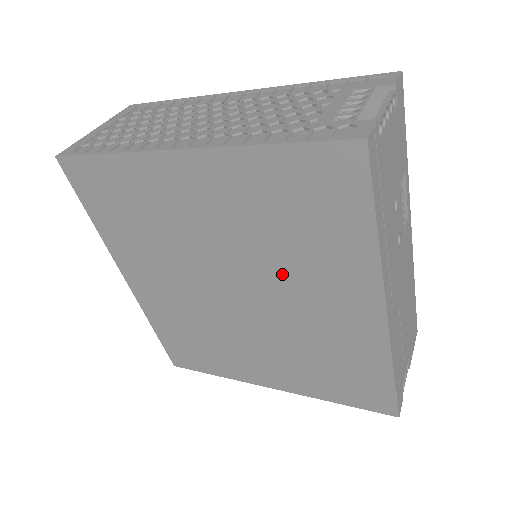
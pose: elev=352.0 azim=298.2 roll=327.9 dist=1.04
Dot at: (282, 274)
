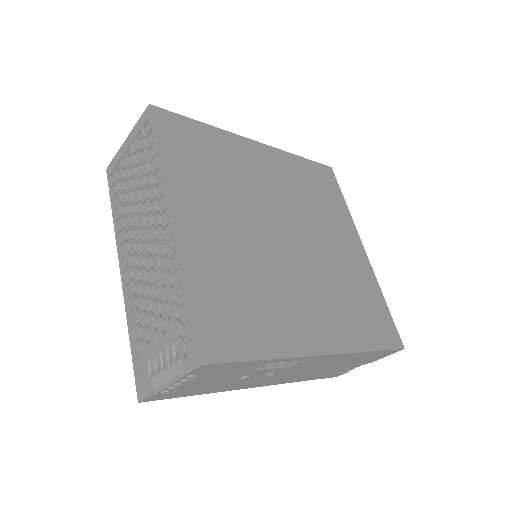
Dot at: occluded
